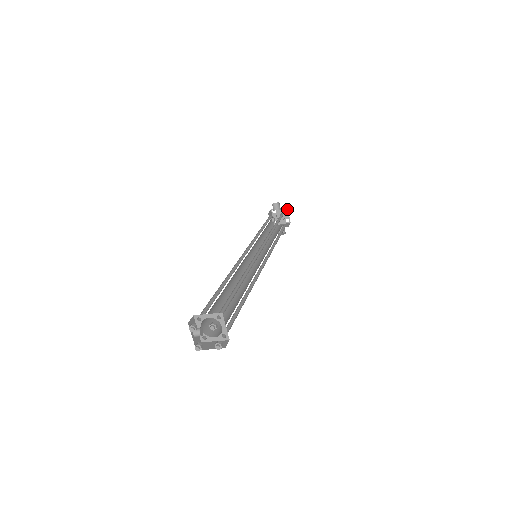
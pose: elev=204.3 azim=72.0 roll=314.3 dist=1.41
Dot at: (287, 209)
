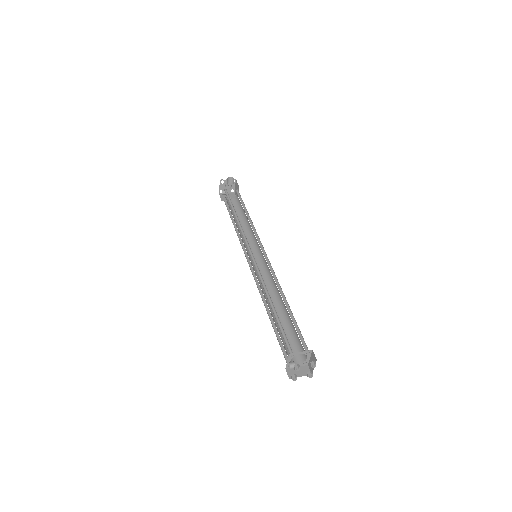
Dot at: (235, 181)
